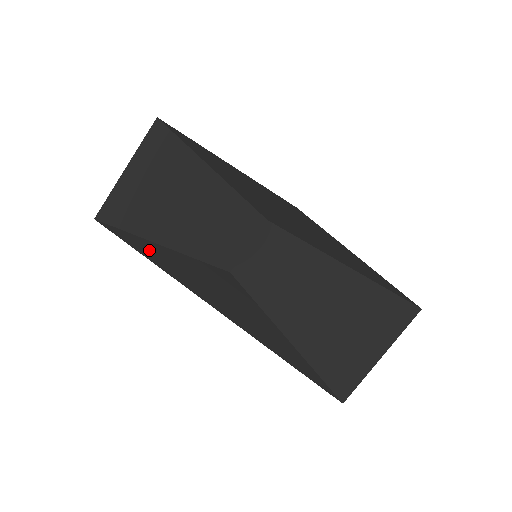
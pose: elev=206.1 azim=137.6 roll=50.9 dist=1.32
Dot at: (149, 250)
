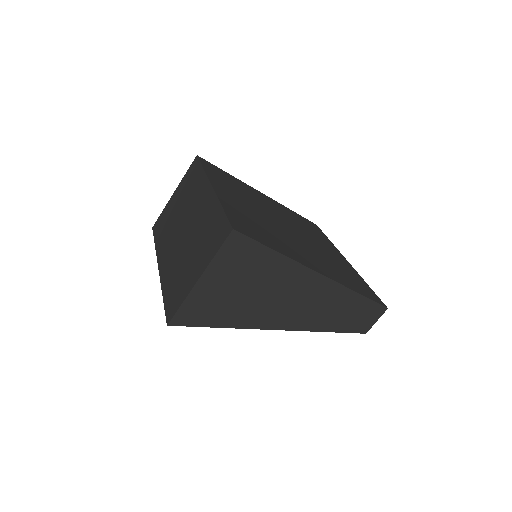
Dot at: occluded
